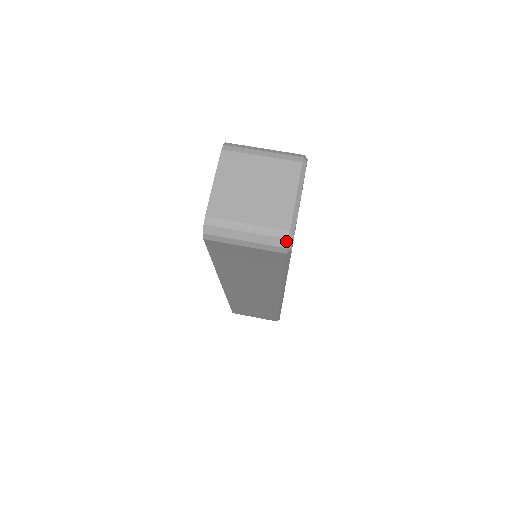
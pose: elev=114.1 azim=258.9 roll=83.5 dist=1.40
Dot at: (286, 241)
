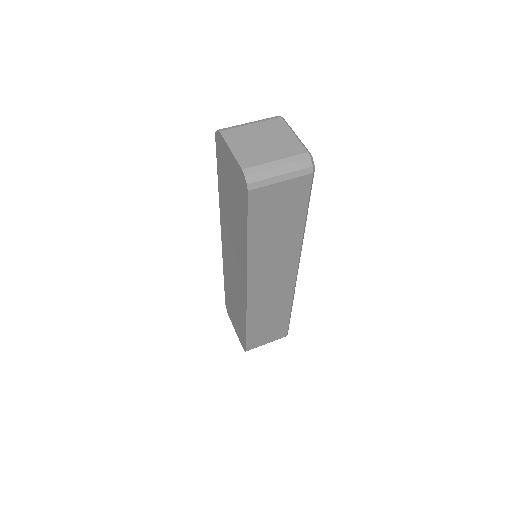
Dot at: (310, 160)
